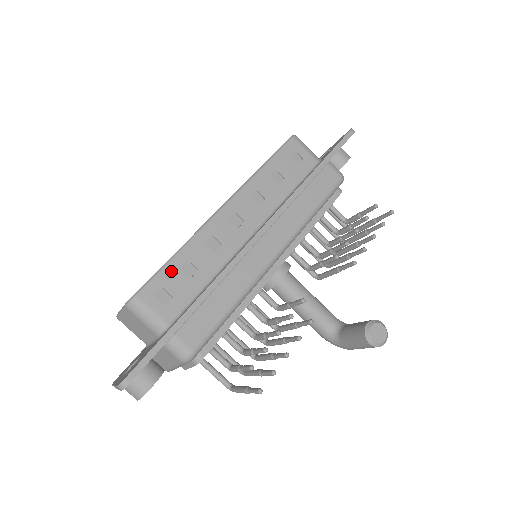
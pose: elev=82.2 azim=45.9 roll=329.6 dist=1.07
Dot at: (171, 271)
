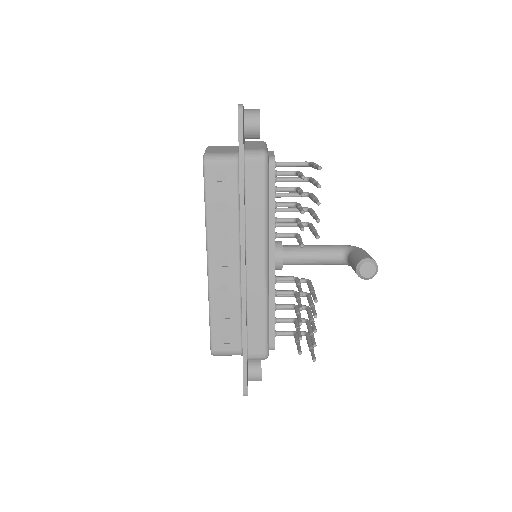
Dot at: (216, 325)
